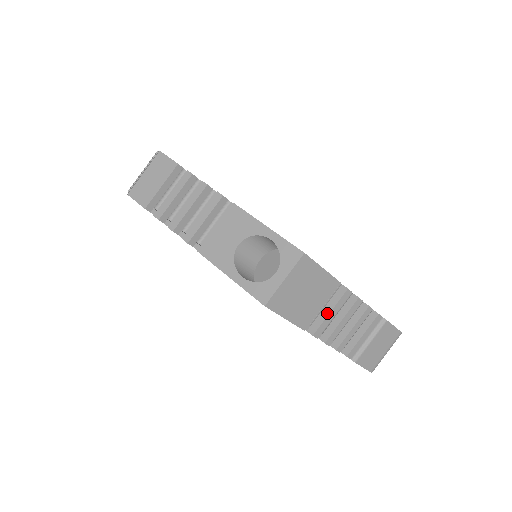
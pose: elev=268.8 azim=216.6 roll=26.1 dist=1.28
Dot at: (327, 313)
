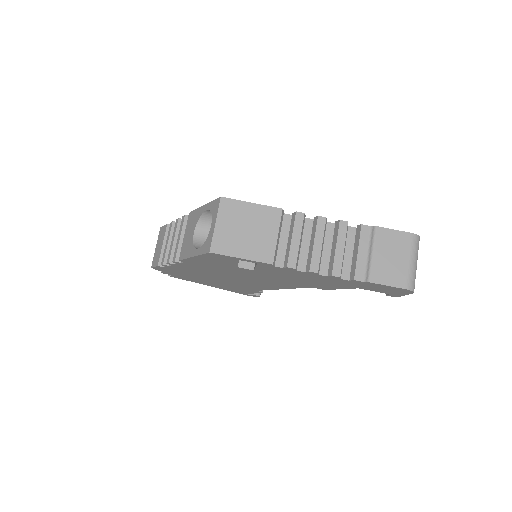
Dot at: (290, 242)
